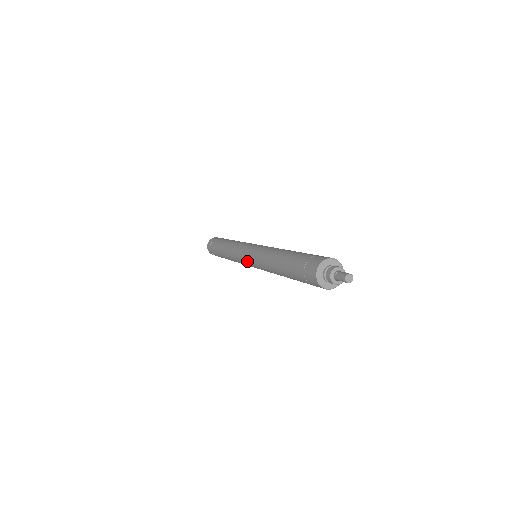
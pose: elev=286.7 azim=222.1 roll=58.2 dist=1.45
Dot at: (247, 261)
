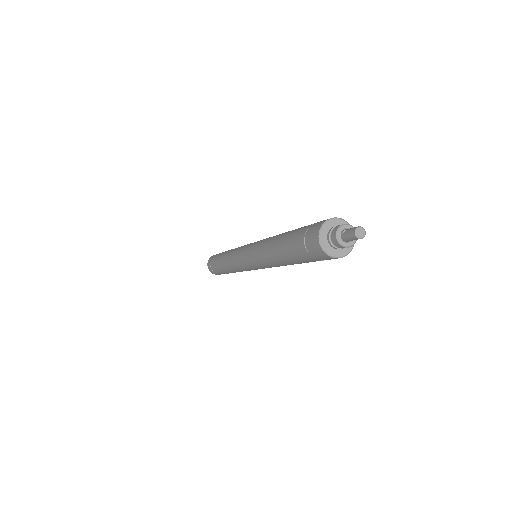
Dot at: (245, 260)
